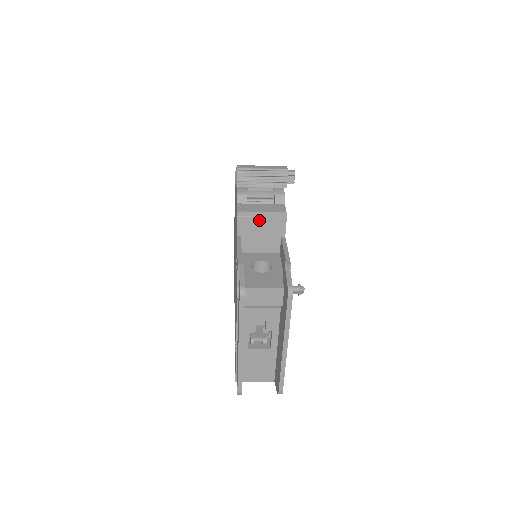
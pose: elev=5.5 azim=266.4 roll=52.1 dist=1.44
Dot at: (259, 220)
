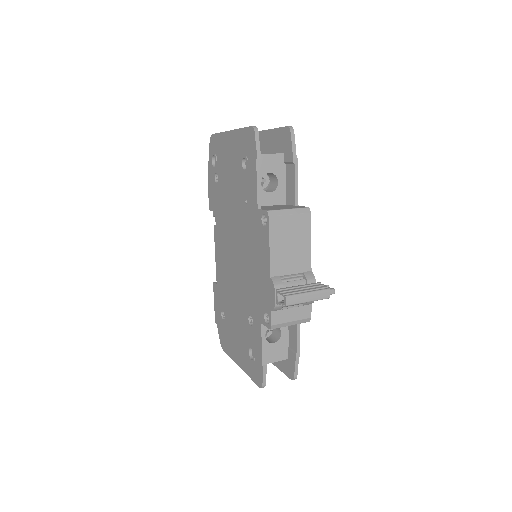
Dot at: (286, 325)
